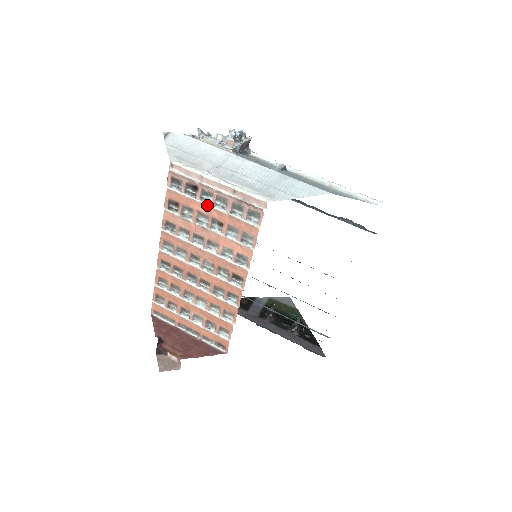
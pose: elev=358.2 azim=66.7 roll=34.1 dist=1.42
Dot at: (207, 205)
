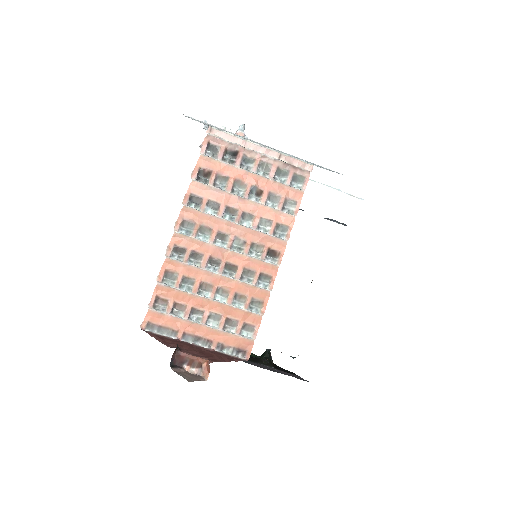
Dot at: (248, 171)
